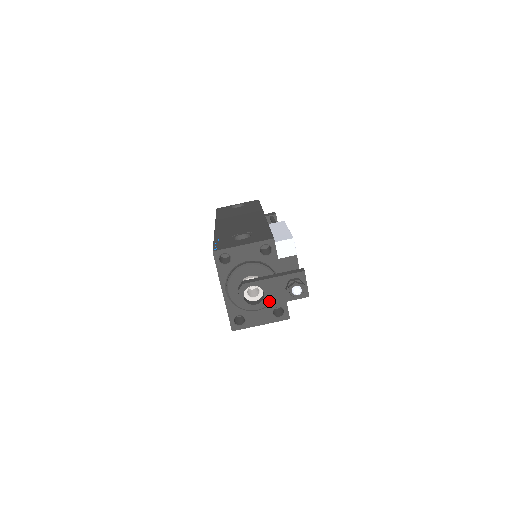
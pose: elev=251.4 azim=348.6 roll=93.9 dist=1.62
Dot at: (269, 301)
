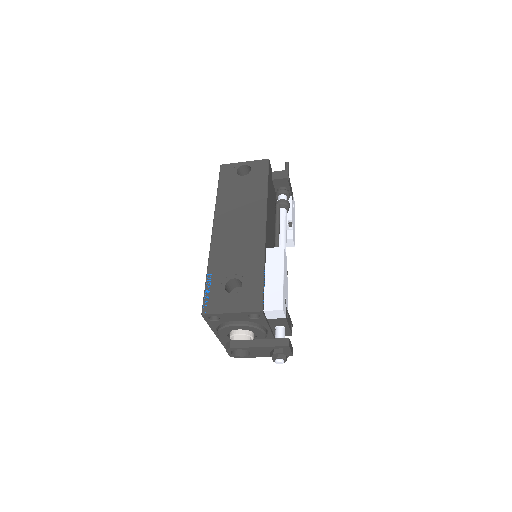
Dot at: (255, 356)
